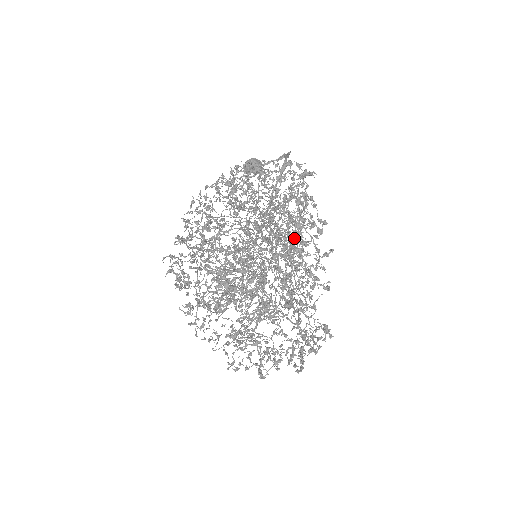
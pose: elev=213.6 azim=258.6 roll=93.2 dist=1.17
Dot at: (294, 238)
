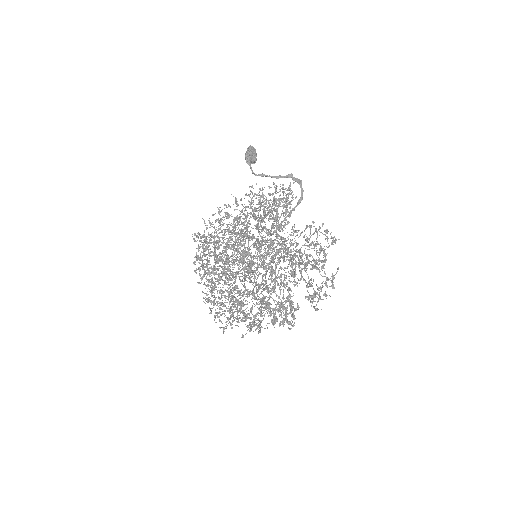
Dot at: (302, 269)
